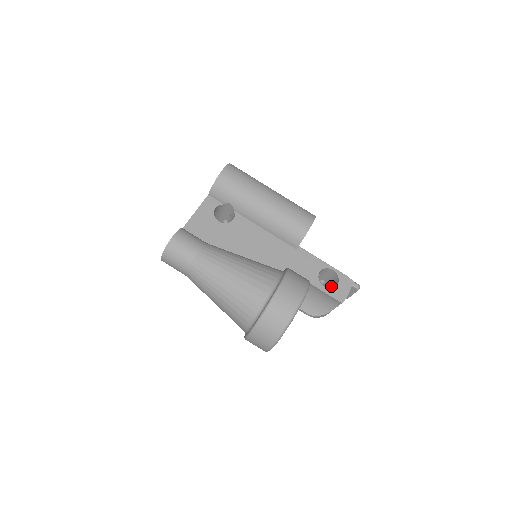
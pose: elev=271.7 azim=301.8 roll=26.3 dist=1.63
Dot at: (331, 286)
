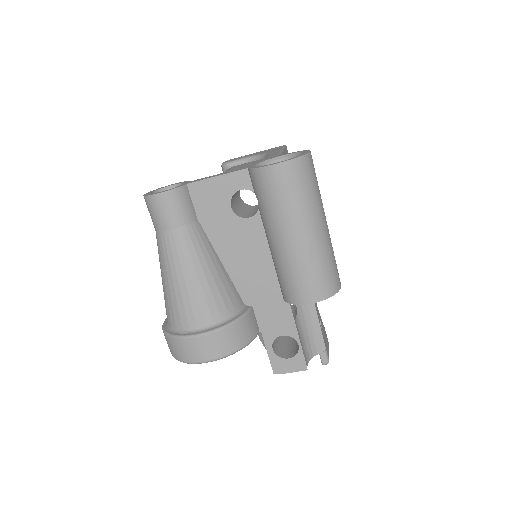
Dot at: (295, 344)
